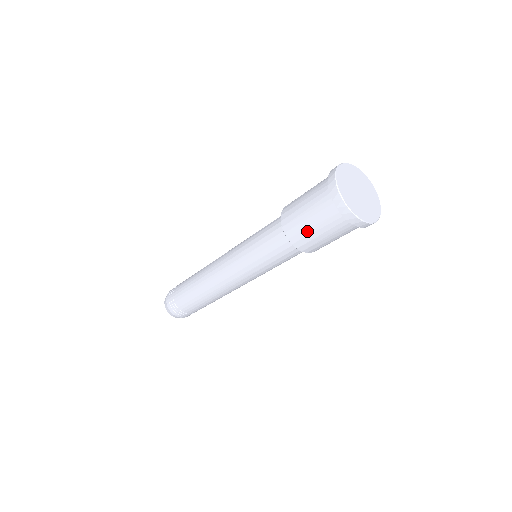
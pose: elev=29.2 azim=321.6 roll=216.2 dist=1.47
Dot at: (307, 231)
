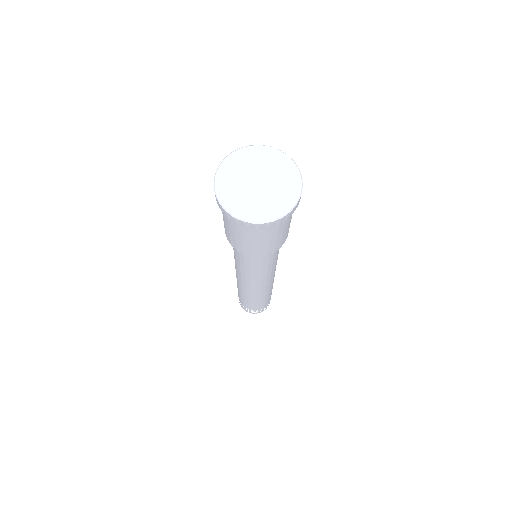
Dot at: (232, 237)
